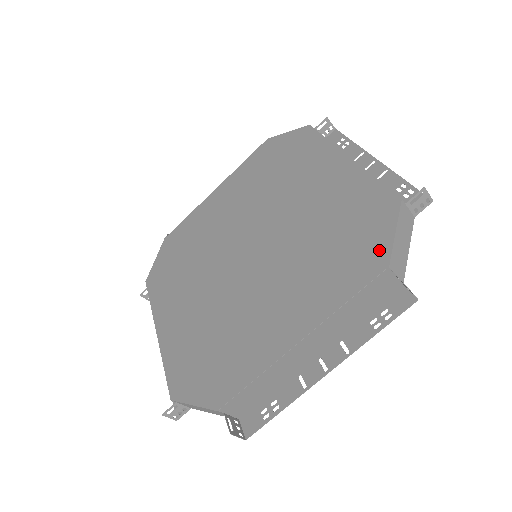
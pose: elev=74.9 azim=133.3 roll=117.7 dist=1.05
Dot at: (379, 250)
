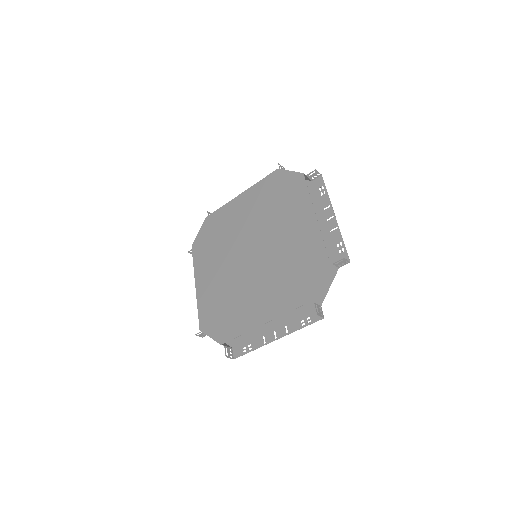
Dot at: (294, 177)
